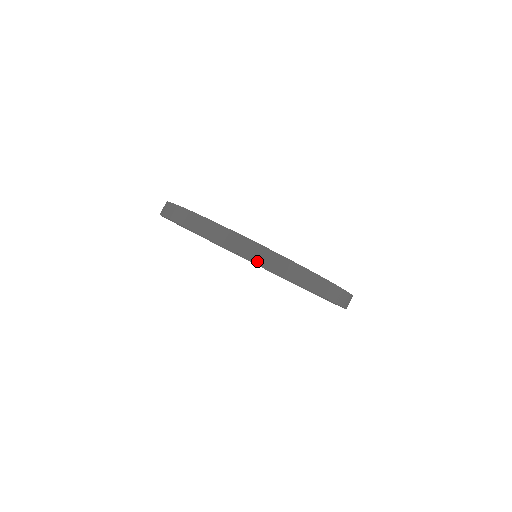
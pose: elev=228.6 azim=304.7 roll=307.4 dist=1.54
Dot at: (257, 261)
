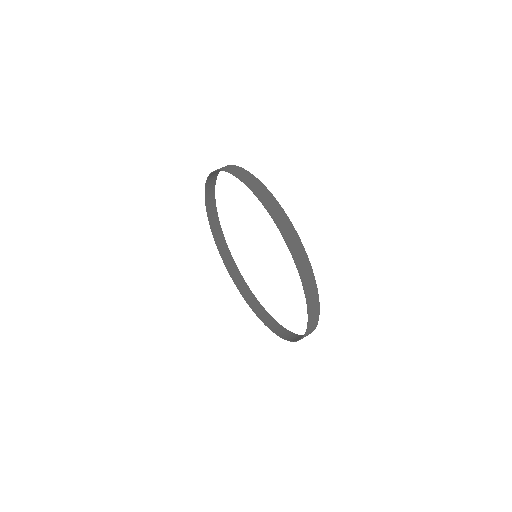
Dot at: (303, 280)
